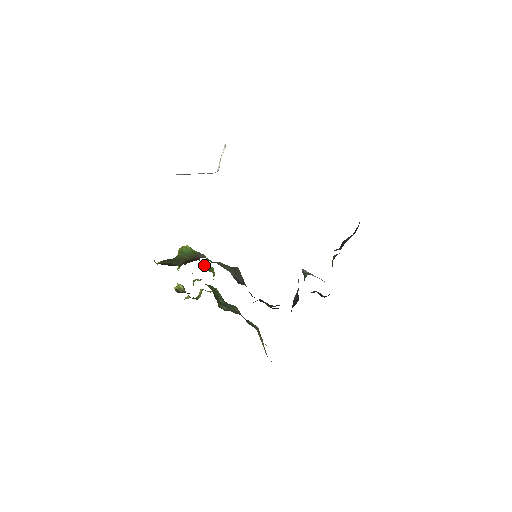
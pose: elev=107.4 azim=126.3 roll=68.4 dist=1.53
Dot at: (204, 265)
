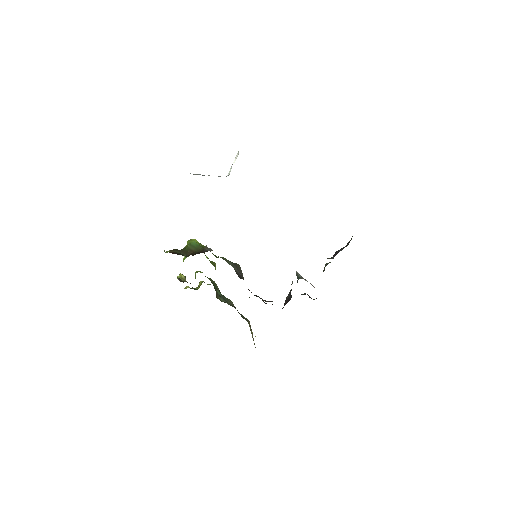
Dot at: occluded
